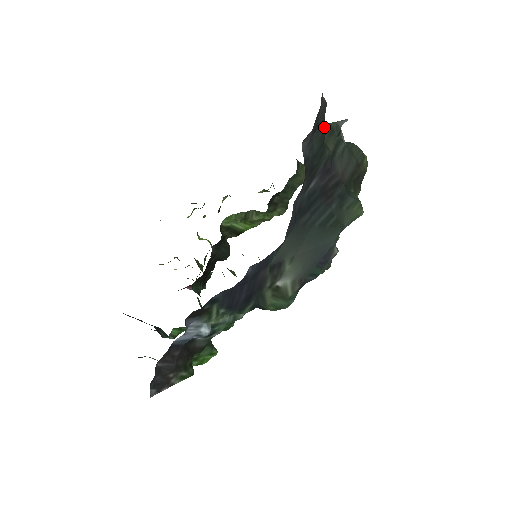
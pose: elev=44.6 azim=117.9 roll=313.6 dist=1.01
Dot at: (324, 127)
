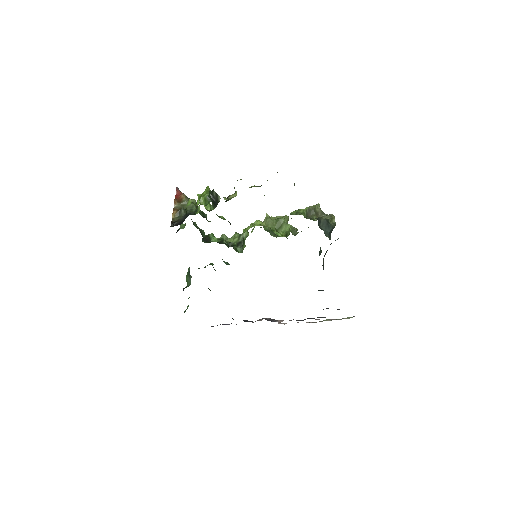
Dot at: occluded
